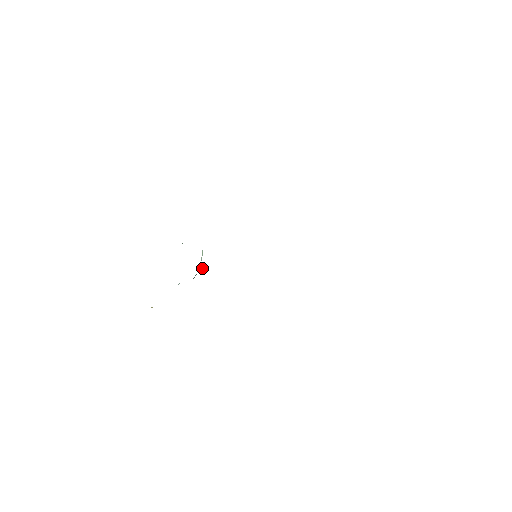
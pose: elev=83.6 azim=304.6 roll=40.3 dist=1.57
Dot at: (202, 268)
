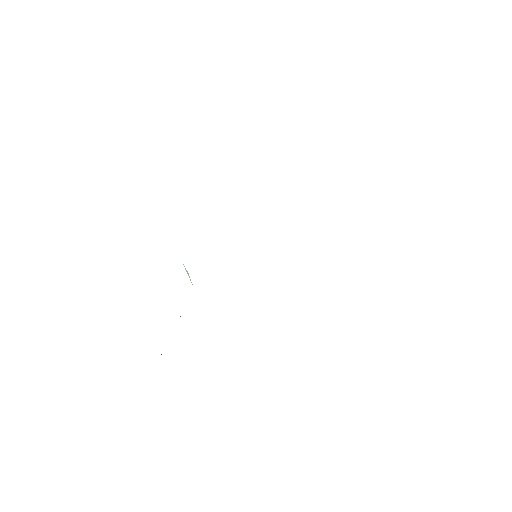
Dot at: occluded
